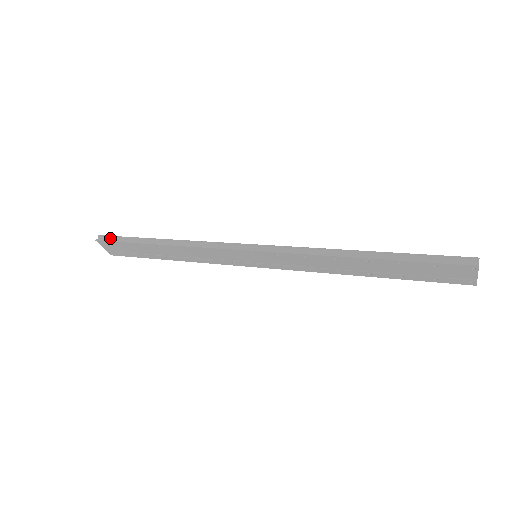
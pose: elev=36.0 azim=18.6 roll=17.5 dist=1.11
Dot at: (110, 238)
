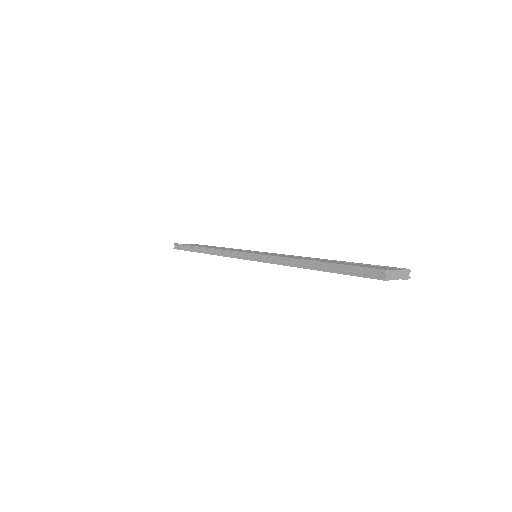
Dot at: (179, 246)
